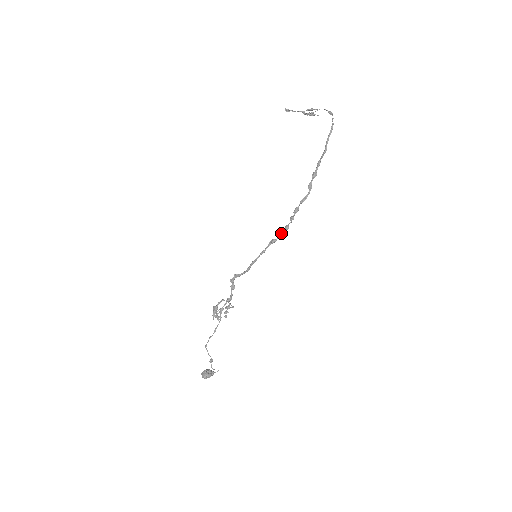
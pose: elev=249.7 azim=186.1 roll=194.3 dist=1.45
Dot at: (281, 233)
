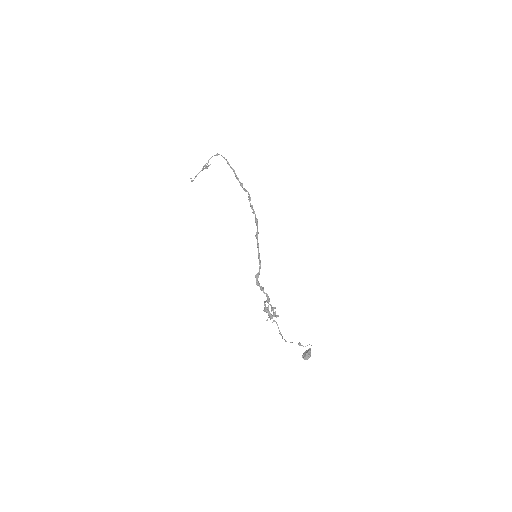
Dot at: (256, 225)
